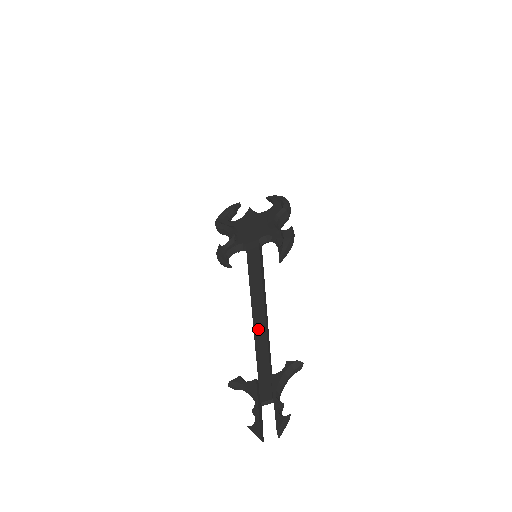
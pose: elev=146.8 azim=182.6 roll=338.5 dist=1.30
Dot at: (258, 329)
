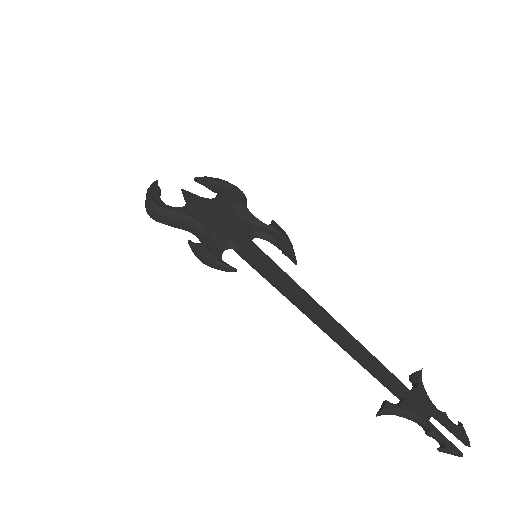
Dot at: (352, 344)
